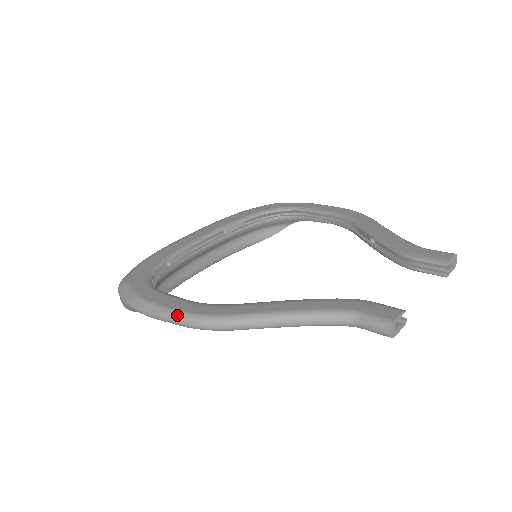
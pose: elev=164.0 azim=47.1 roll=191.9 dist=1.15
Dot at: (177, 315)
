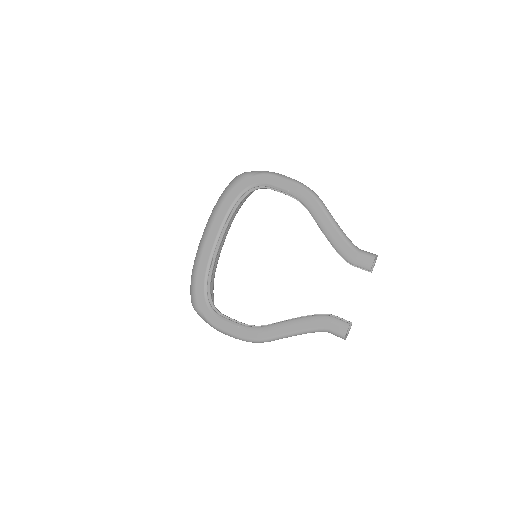
Dot at: (241, 339)
